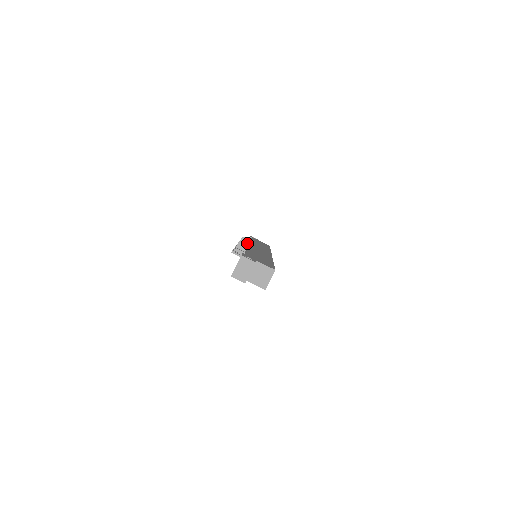
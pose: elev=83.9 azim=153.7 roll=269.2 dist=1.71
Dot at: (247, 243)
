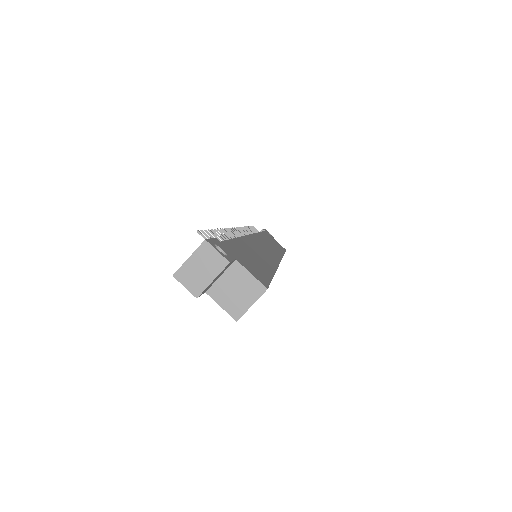
Dot at: occluded
